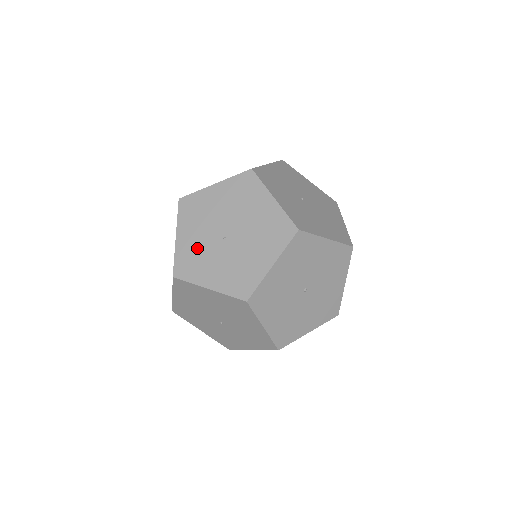
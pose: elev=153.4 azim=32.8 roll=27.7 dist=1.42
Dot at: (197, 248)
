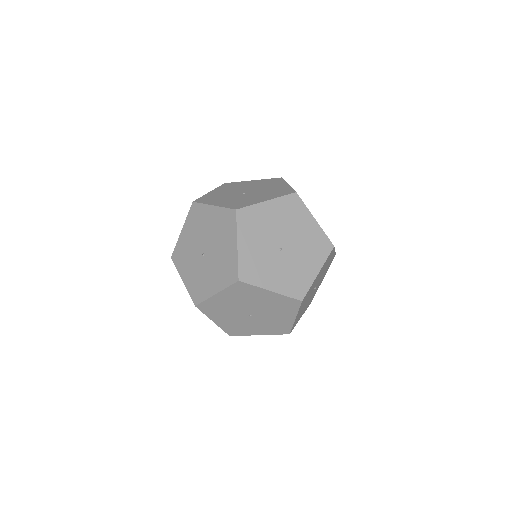
Dot at: (234, 323)
